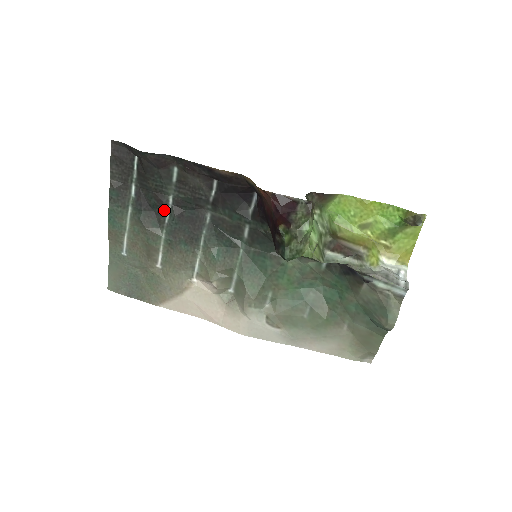
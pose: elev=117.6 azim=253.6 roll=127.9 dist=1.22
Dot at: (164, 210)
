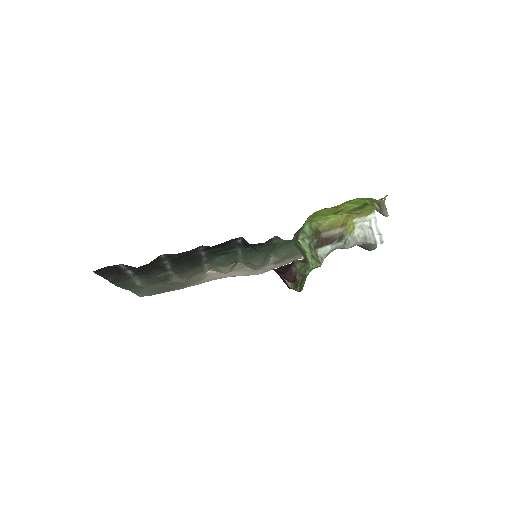
Dot at: (164, 267)
